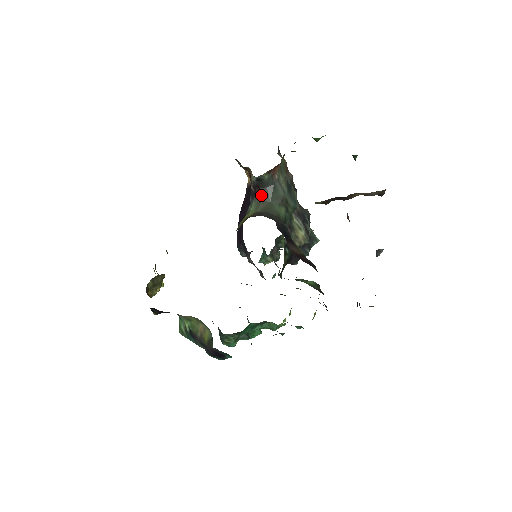
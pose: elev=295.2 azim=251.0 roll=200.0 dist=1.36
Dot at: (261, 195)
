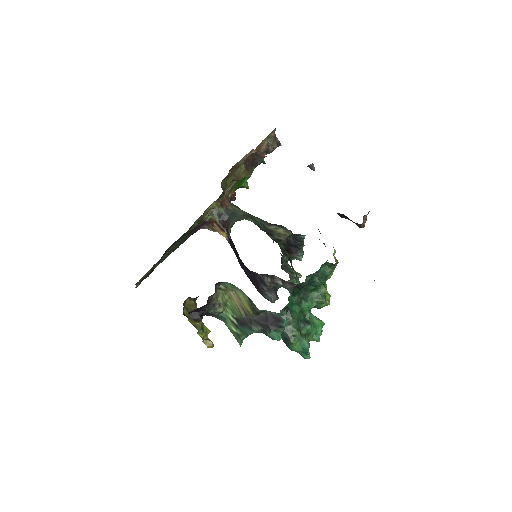
Dot at: (229, 223)
